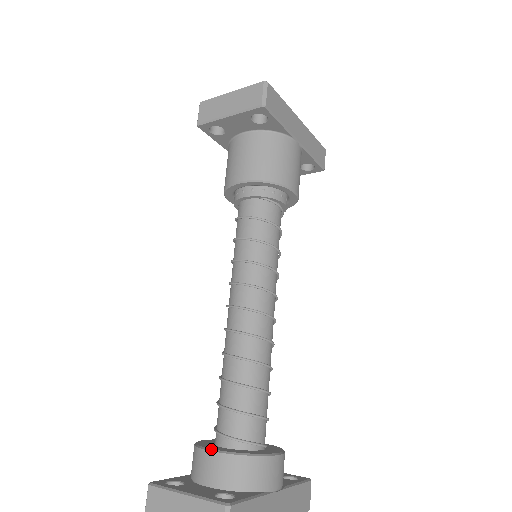
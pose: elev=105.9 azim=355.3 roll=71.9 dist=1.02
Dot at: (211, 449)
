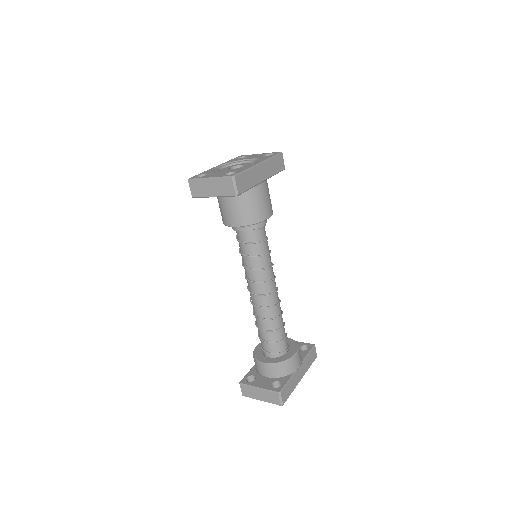
Dot at: (263, 363)
